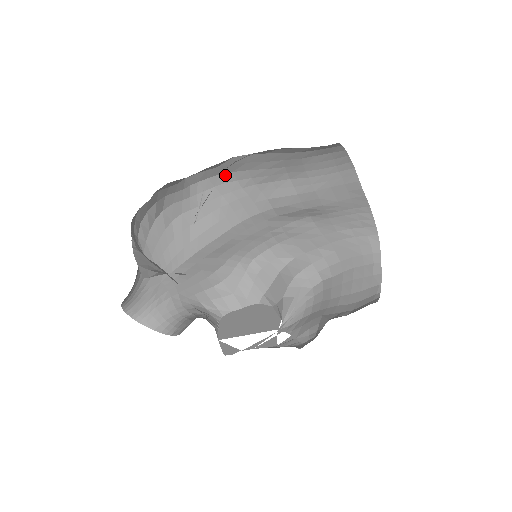
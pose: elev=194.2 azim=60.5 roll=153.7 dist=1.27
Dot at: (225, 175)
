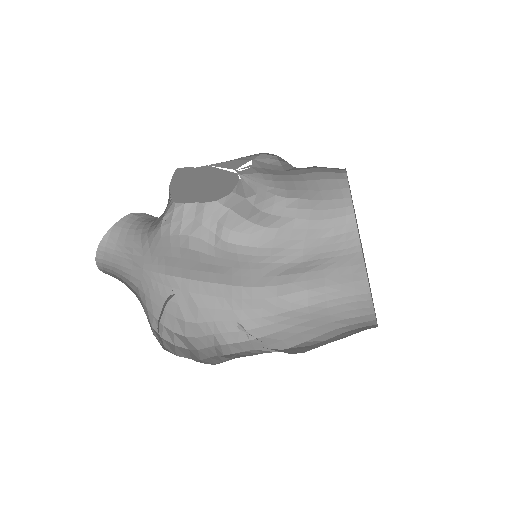
Dot at: (251, 248)
